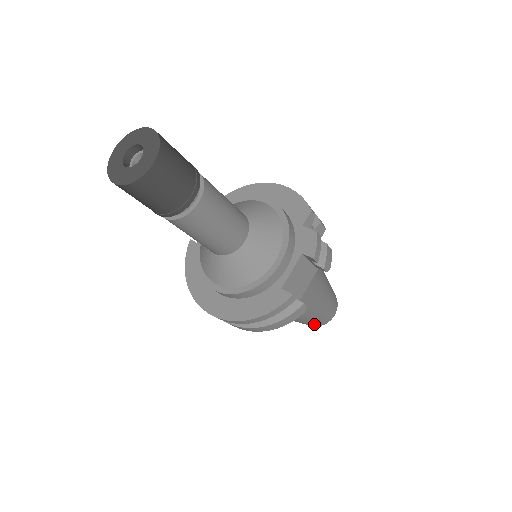
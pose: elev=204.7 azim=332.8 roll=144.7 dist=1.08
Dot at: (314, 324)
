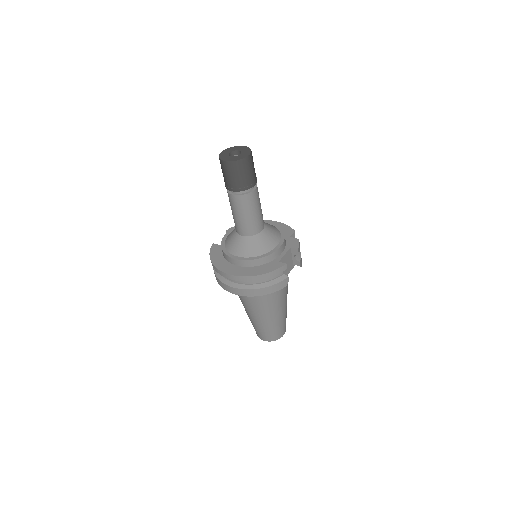
Dot at: (271, 335)
